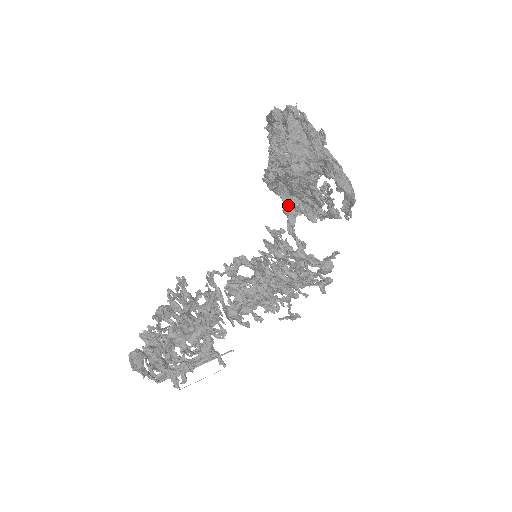
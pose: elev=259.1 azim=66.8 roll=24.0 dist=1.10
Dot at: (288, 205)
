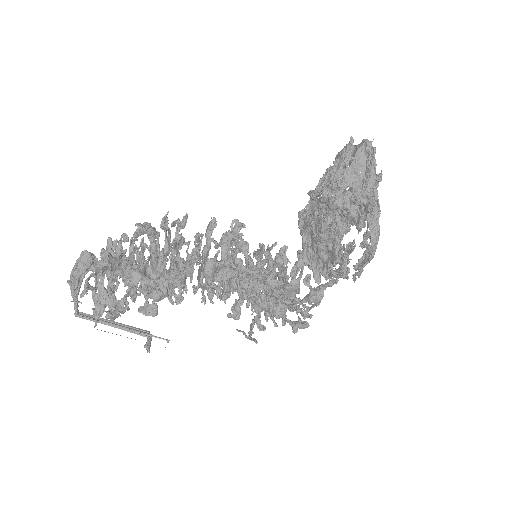
Dot at: (305, 249)
